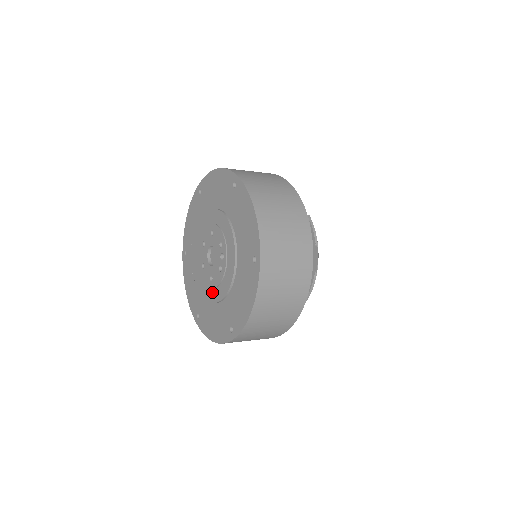
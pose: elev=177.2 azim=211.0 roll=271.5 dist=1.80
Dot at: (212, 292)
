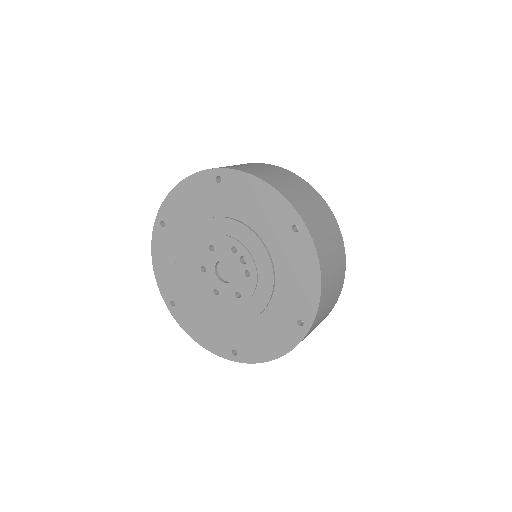
Dot at: (247, 308)
